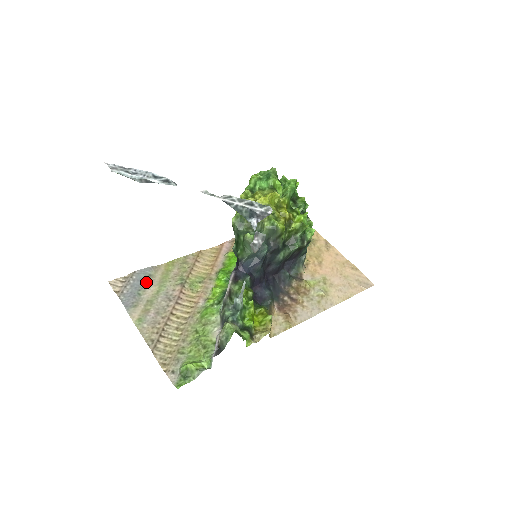
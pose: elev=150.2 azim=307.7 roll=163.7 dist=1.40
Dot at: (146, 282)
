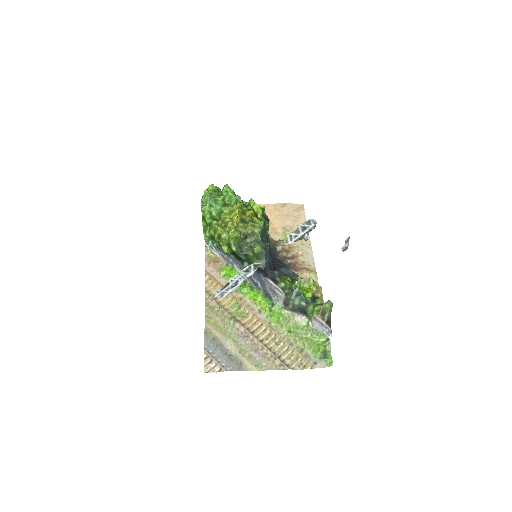
Dot at: (219, 345)
